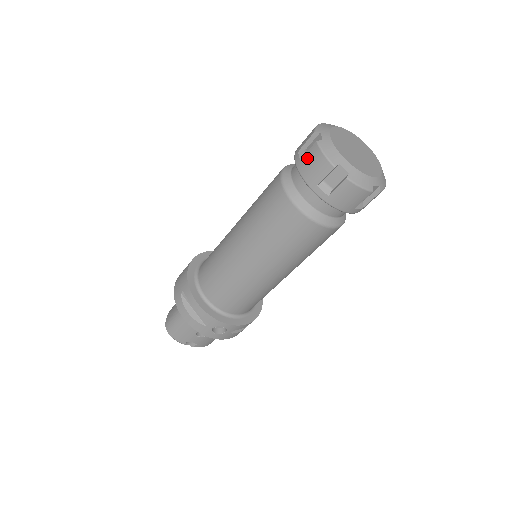
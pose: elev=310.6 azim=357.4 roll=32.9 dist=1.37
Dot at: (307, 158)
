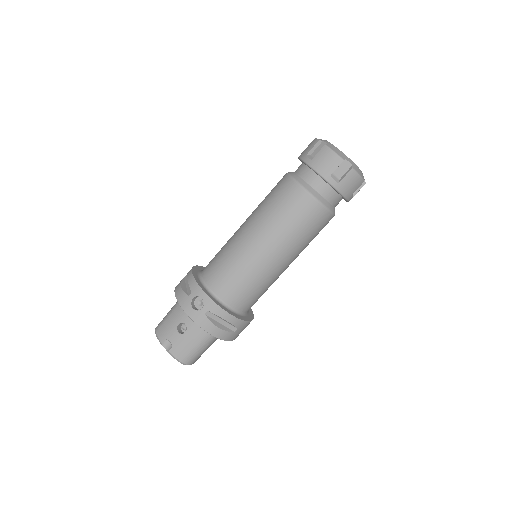
Dot at: occluded
